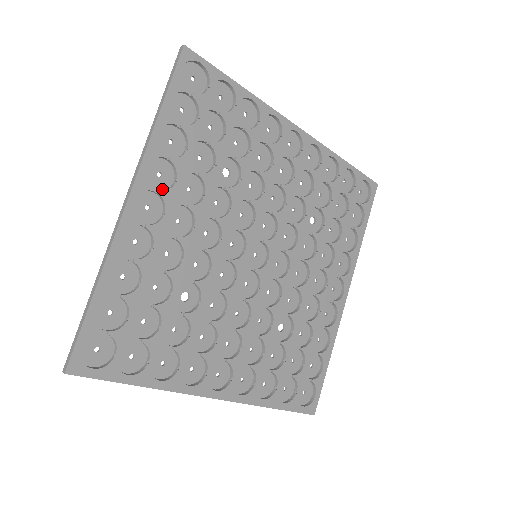
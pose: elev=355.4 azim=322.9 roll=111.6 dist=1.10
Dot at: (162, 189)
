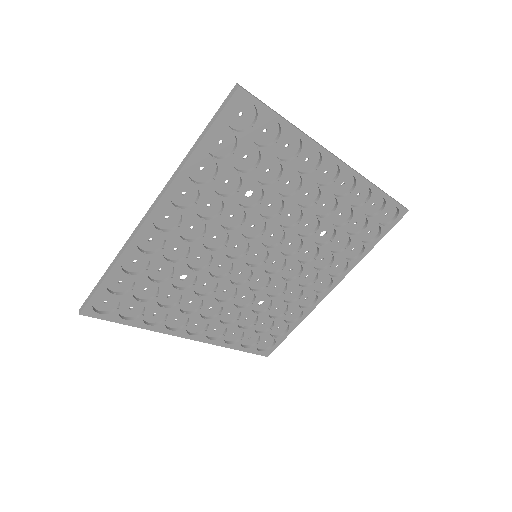
Dot at: (184, 204)
